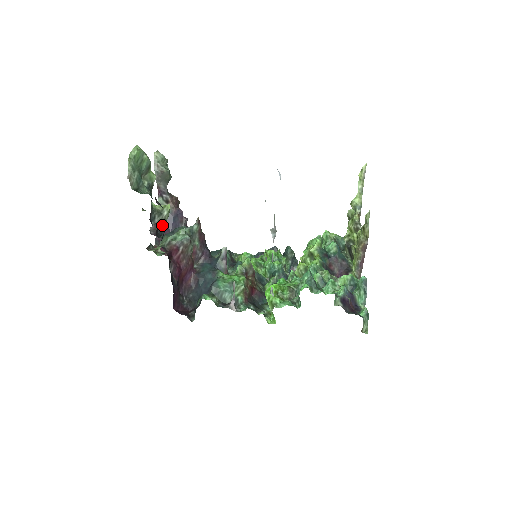
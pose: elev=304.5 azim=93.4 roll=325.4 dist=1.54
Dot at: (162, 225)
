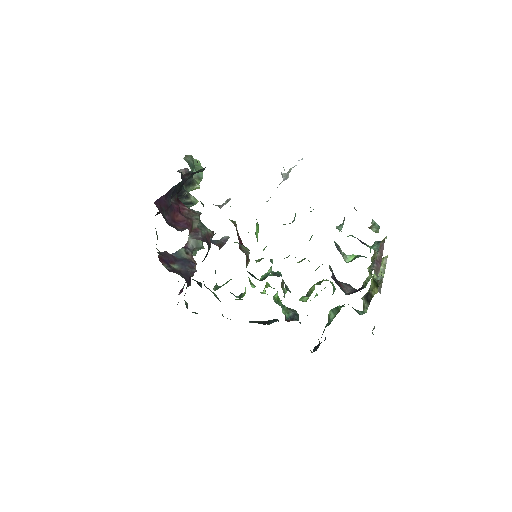
Dot at: (186, 192)
